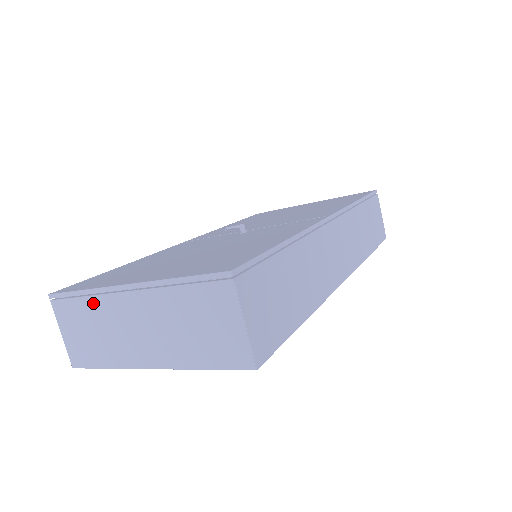
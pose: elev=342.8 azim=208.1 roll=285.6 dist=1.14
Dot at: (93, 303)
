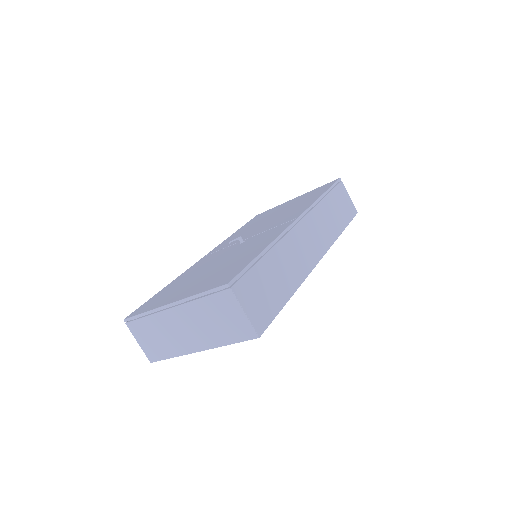
Dot at: (153, 319)
